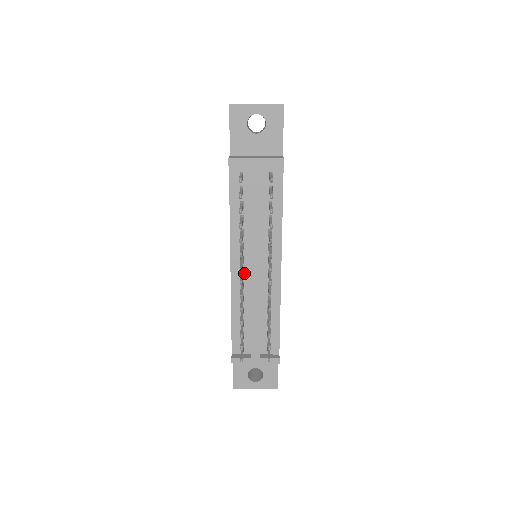
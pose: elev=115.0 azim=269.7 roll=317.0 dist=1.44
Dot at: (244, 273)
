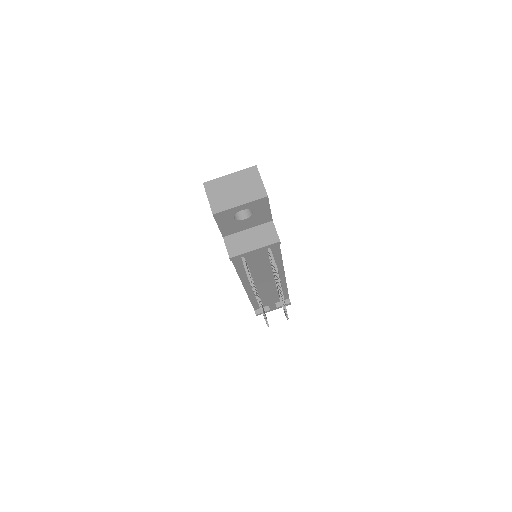
Dot at: (255, 286)
